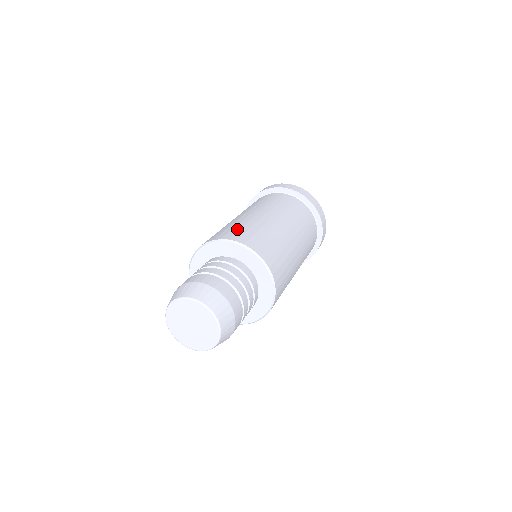
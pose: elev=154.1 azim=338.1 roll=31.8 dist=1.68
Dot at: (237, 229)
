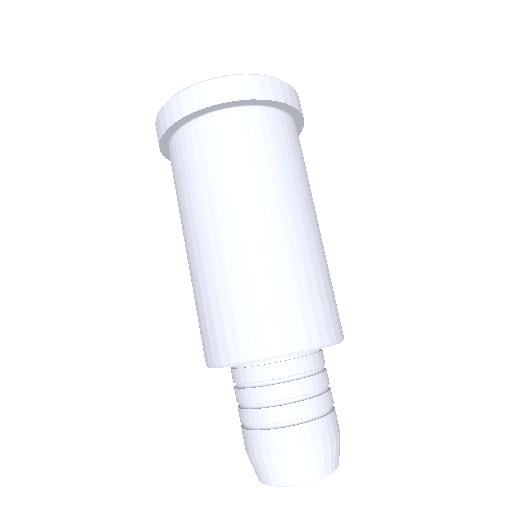
Dot at: (242, 316)
